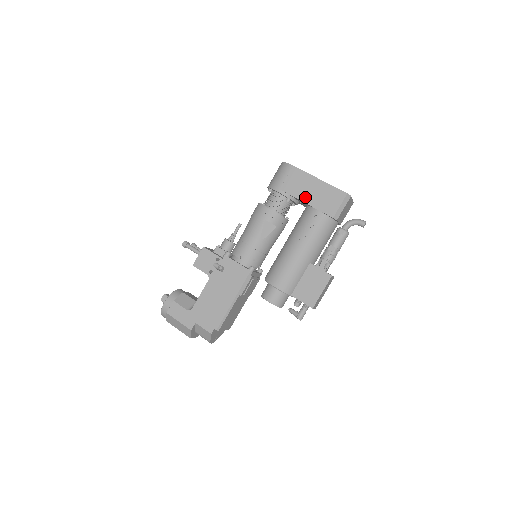
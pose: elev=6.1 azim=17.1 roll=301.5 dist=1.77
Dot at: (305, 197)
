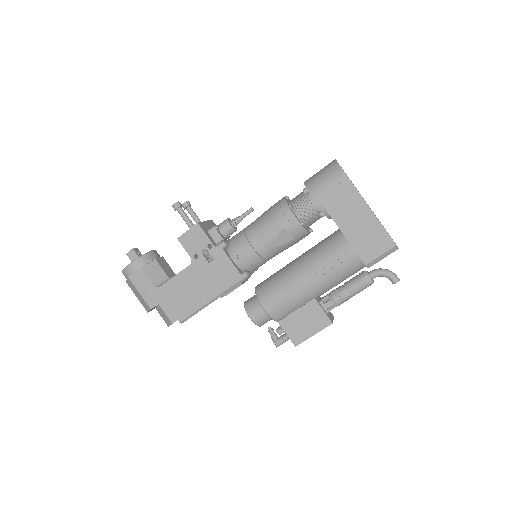
Dot at: (344, 224)
